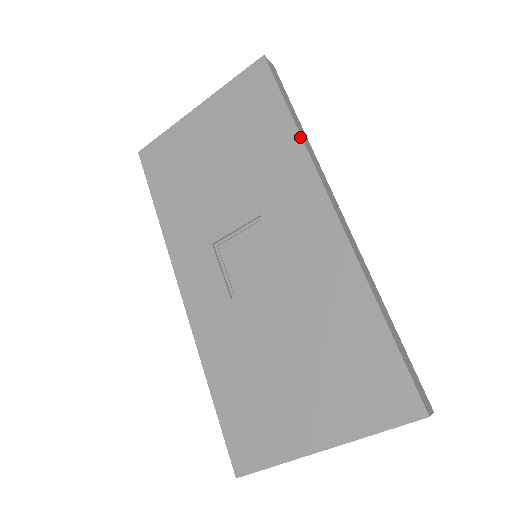
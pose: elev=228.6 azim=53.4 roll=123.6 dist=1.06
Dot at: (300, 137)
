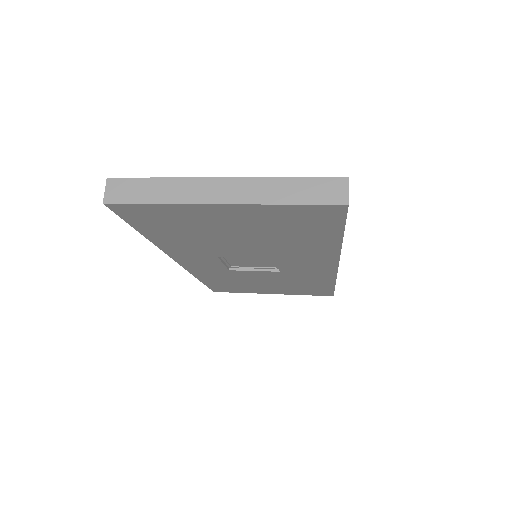
Dot at: (340, 247)
